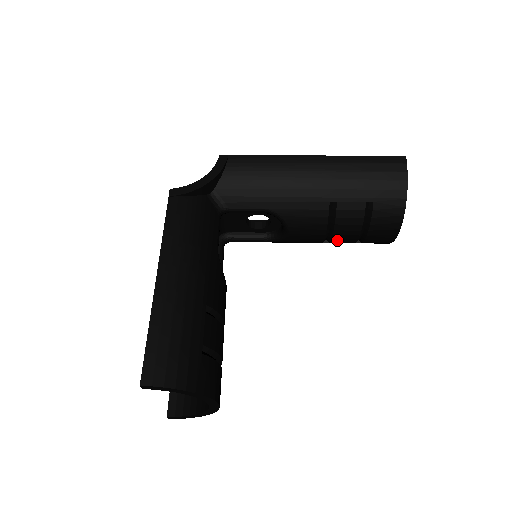
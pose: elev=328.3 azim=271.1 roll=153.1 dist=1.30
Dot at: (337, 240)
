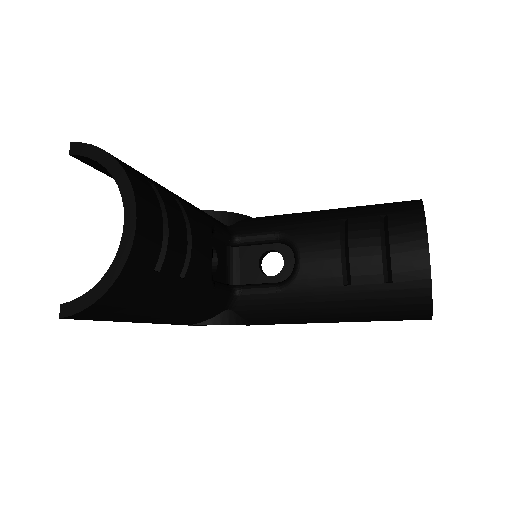
Dot at: (358, 272)
